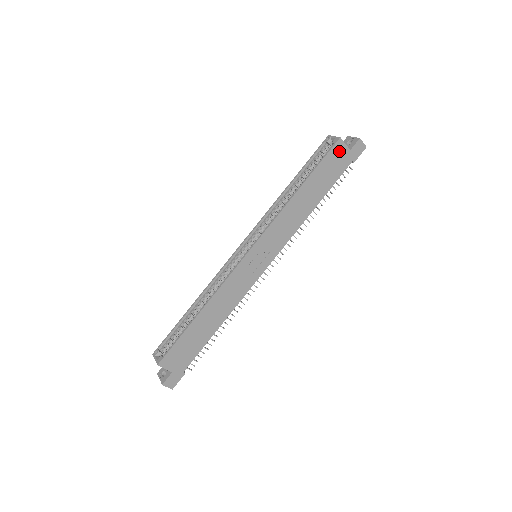
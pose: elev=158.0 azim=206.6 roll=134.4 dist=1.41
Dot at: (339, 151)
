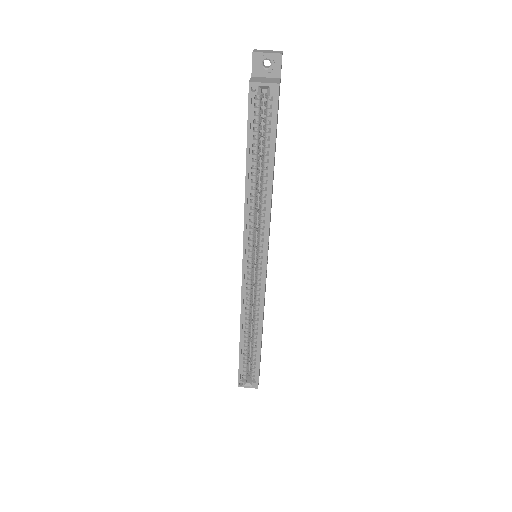
Dot at: occluded
